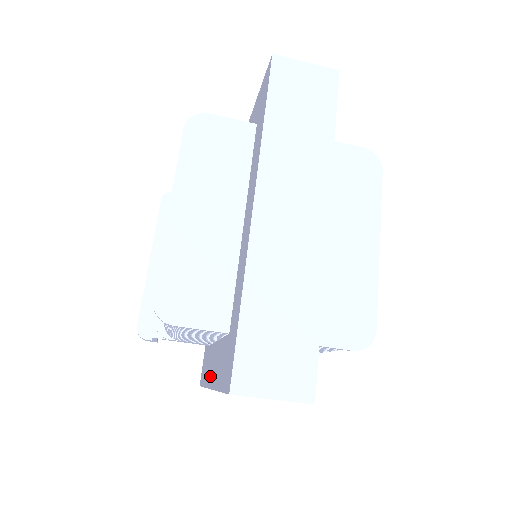
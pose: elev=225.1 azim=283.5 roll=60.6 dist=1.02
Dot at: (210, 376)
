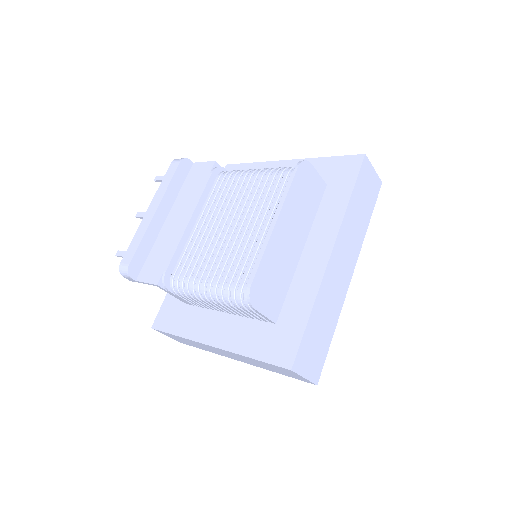
Dot at: (207, 335)
